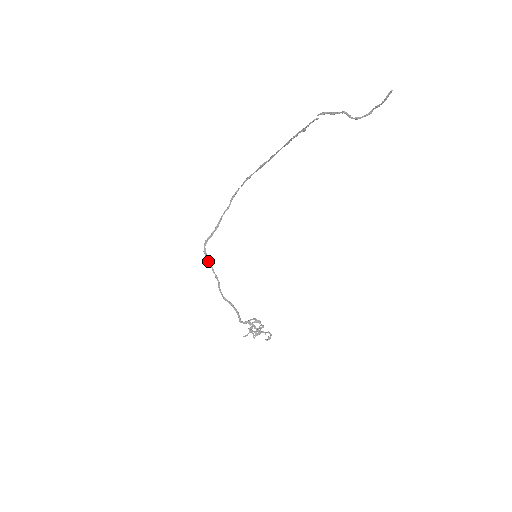
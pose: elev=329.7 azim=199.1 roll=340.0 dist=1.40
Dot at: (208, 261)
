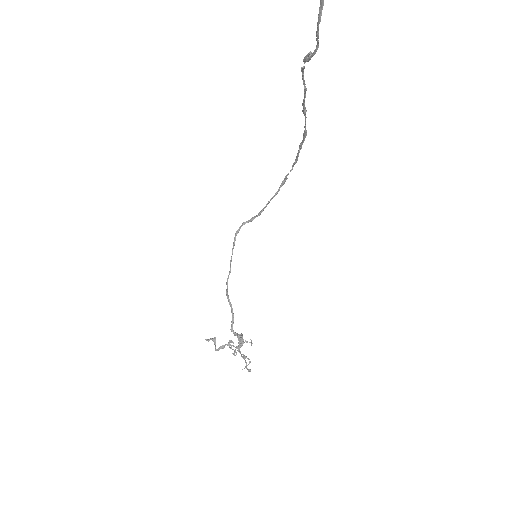
Dot at: (233, 244)
